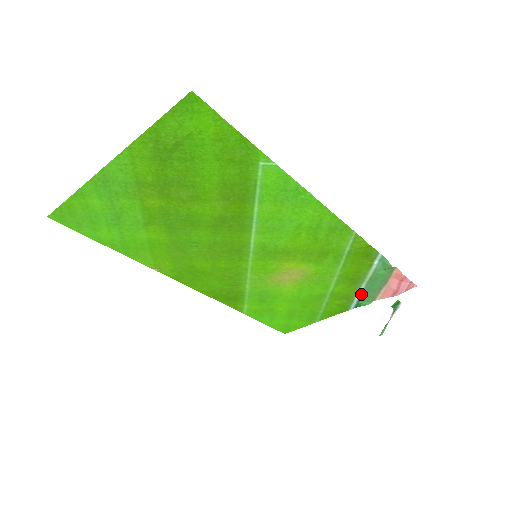
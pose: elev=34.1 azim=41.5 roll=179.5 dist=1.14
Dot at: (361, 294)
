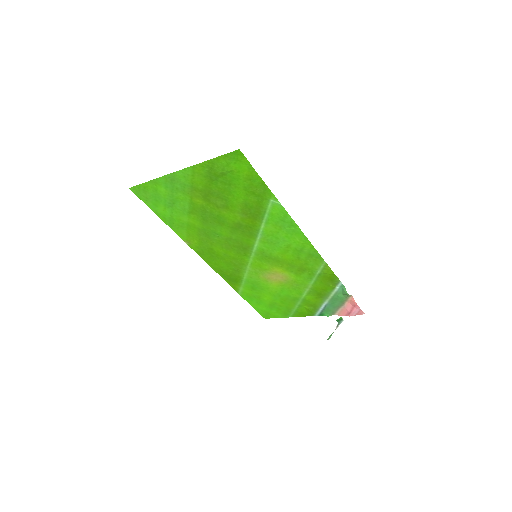
Dot at: (325, 307)
